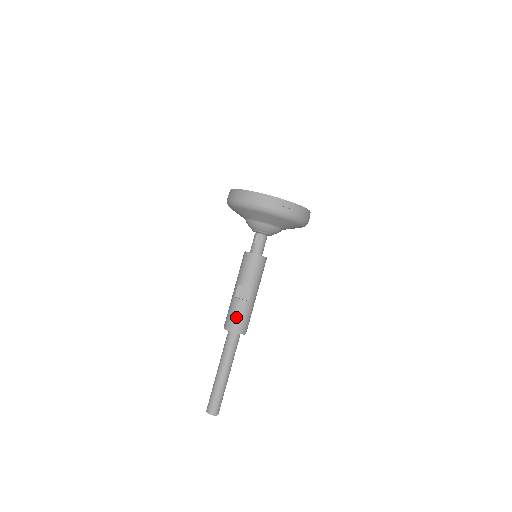
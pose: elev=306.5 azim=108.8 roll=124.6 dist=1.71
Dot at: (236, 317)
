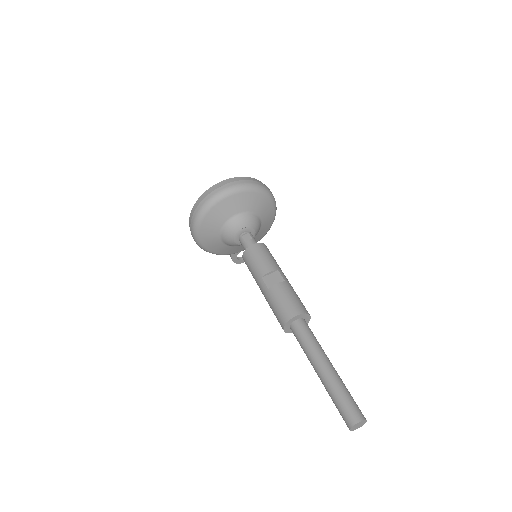
Dot at: (287, 301)
